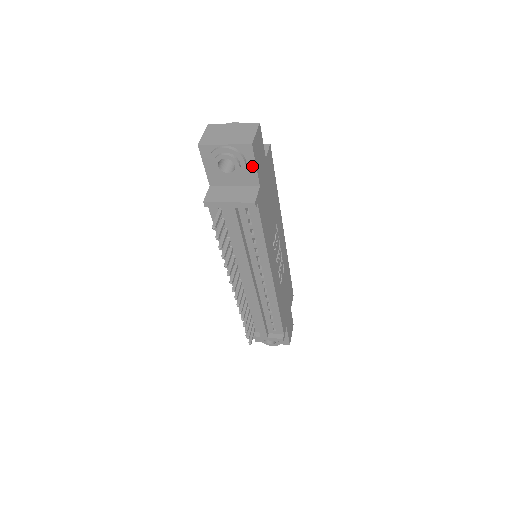
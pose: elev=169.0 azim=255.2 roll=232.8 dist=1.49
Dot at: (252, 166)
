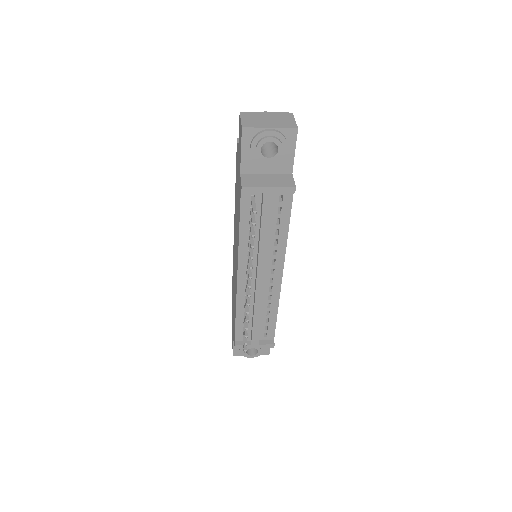
Dot at: (291, 152)
